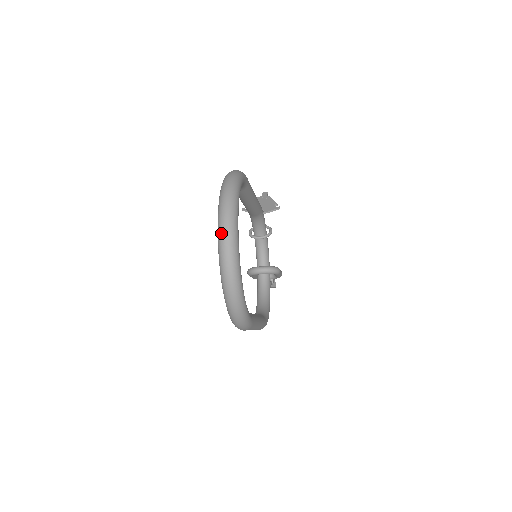
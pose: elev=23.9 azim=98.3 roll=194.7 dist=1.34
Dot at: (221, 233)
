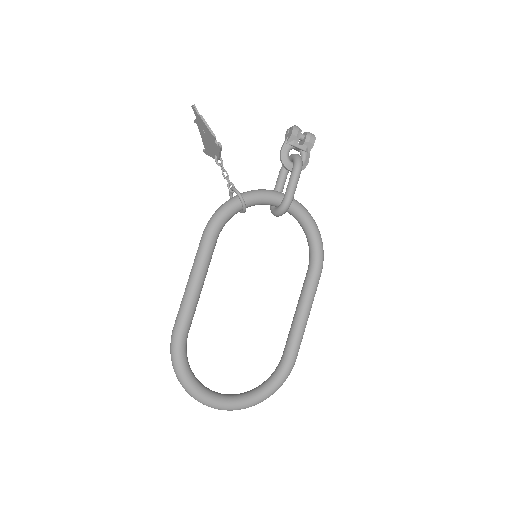
Dot at: occluded
